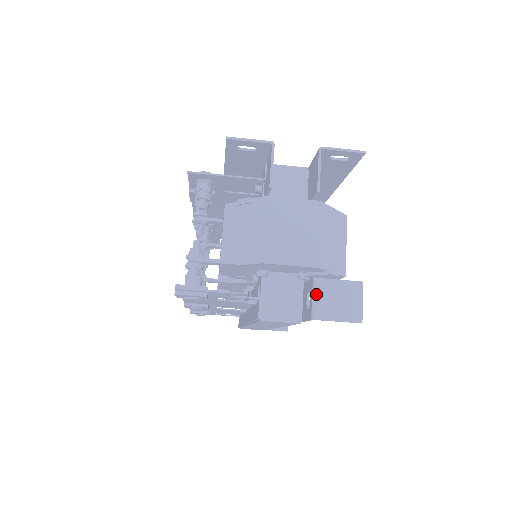
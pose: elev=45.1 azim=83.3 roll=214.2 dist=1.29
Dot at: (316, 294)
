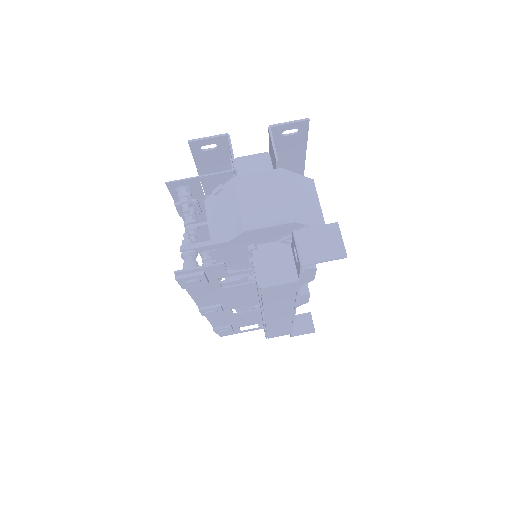
Dot at: (298, 244)
